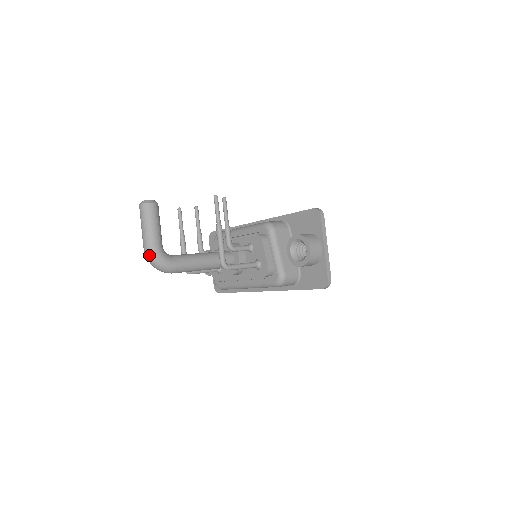
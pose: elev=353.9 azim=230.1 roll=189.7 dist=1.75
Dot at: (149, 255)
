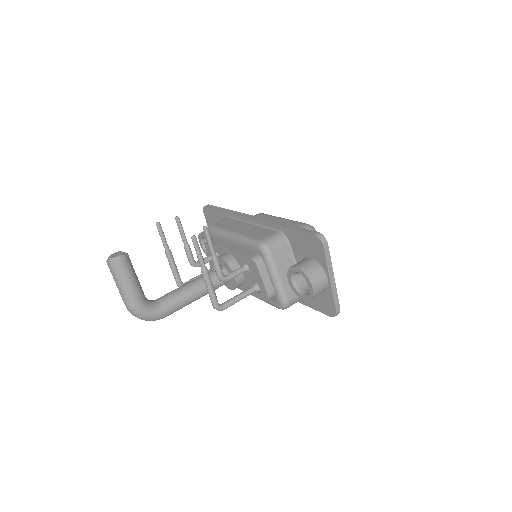
Dot at: (132, 313)
